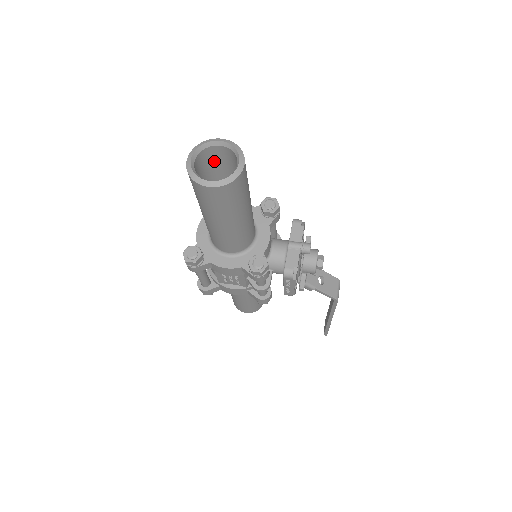
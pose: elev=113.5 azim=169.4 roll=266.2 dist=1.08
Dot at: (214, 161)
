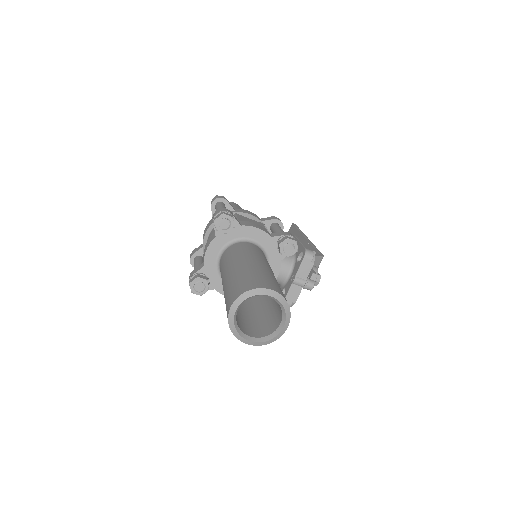
Dot at: occluded
